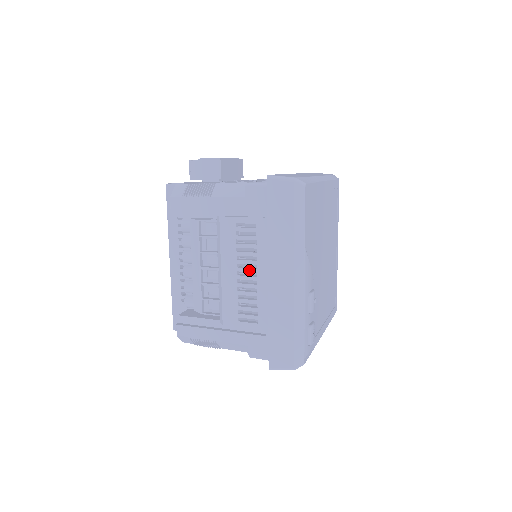
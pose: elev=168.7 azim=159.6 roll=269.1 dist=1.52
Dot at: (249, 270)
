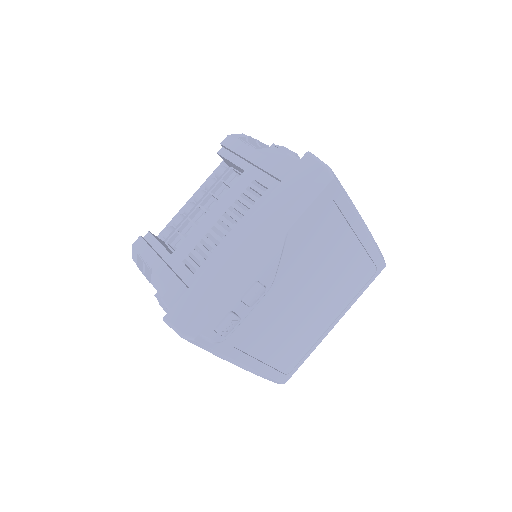
Dot at: (229, 223)
